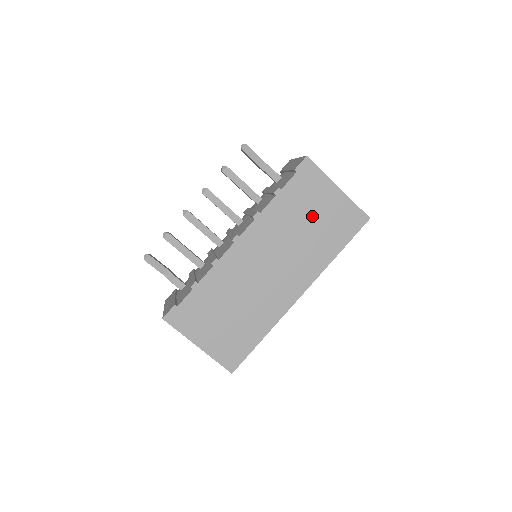
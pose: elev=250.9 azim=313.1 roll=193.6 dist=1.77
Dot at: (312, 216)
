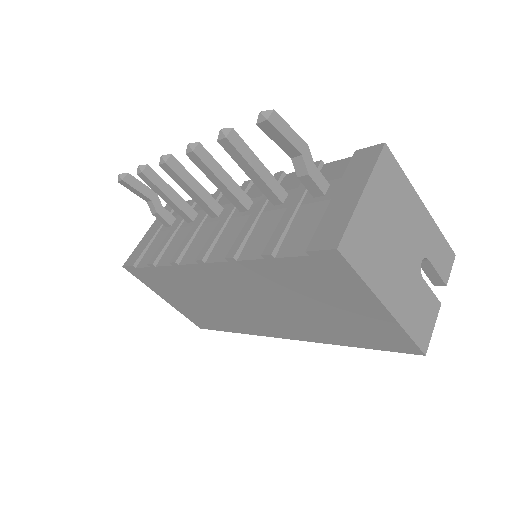
Dot at: (322, 304)
